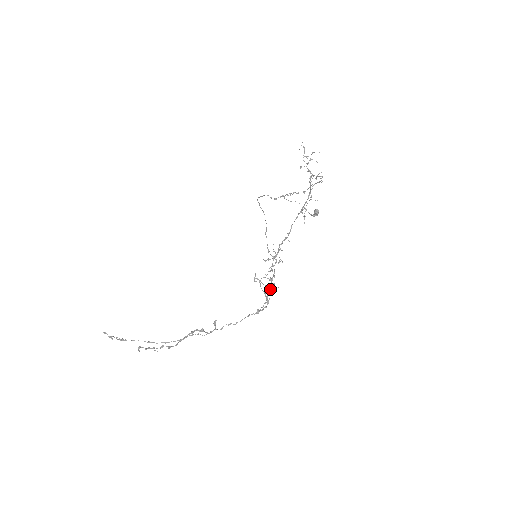
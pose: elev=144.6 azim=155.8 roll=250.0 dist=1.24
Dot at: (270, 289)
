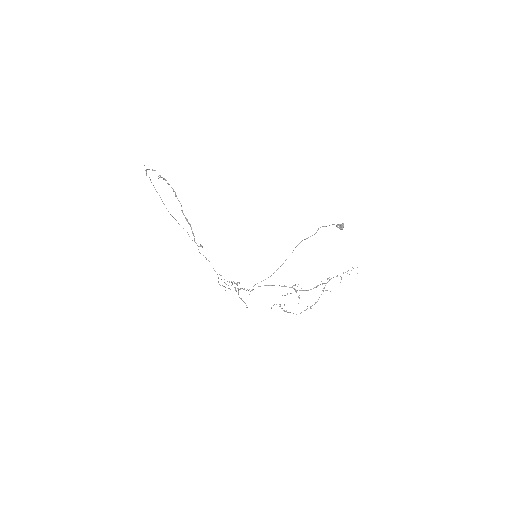
Dot at: (234, 283)
